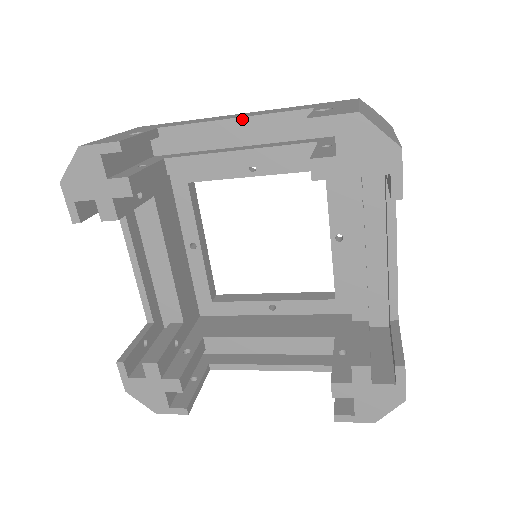
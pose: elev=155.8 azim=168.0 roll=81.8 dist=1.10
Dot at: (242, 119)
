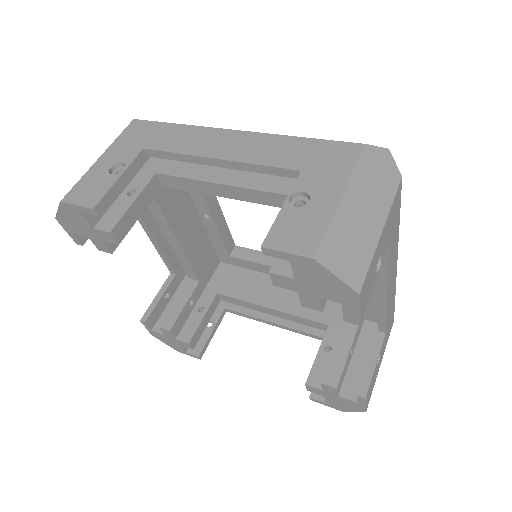
Dot at: (225, 162)
